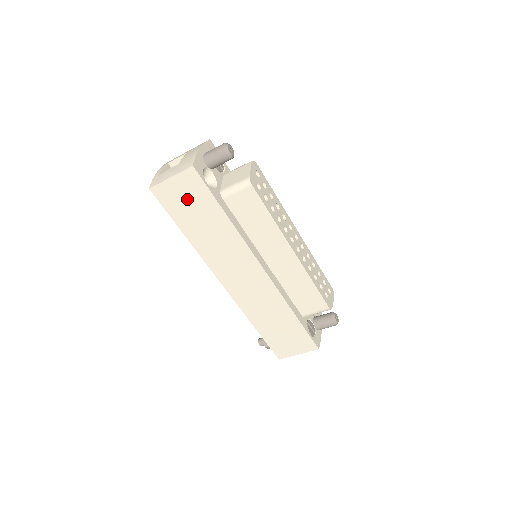
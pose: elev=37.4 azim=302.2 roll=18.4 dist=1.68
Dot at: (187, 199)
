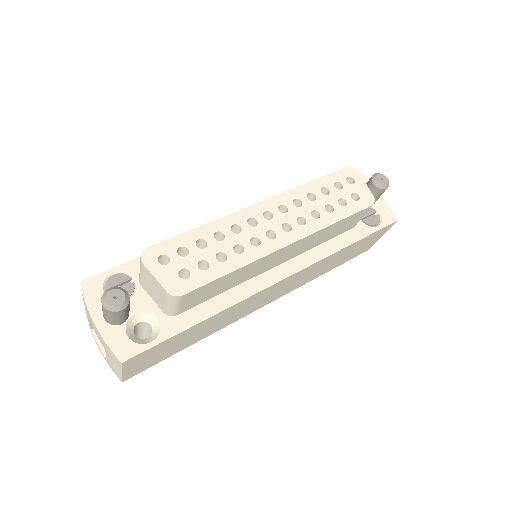
Dot at: (156, 355)
